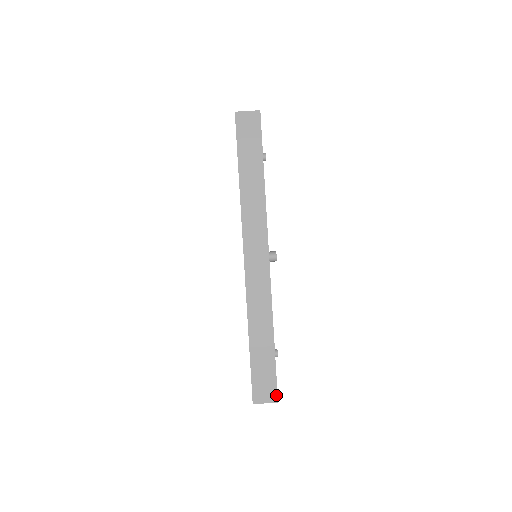
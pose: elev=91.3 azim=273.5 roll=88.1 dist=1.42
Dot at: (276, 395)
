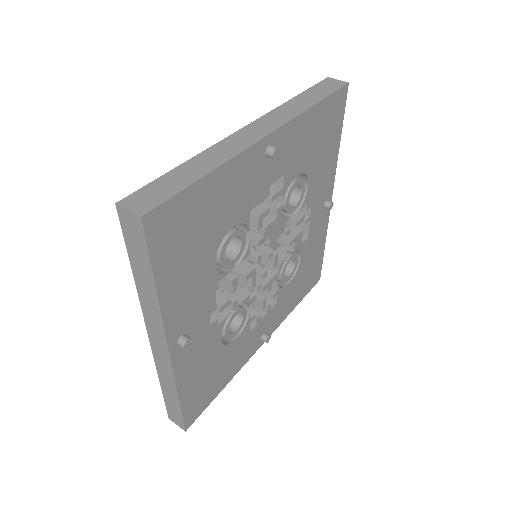
Dot at: (148, 210)
